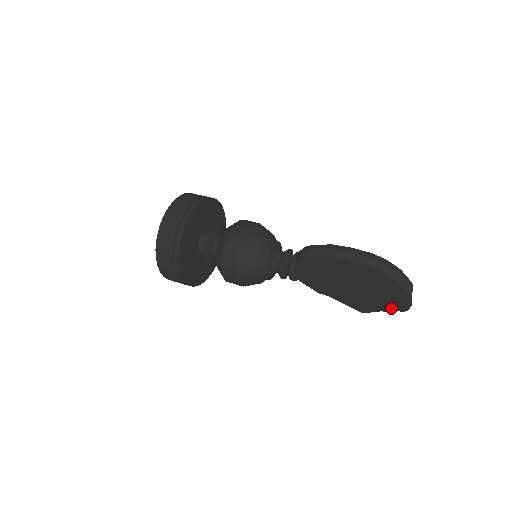
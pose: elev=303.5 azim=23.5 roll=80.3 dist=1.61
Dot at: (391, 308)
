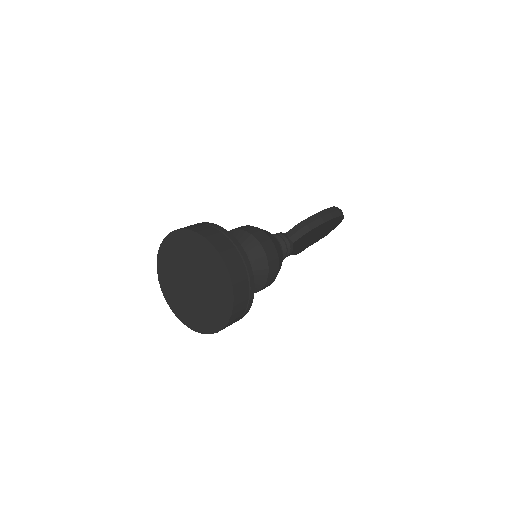
Dot at: occluded
